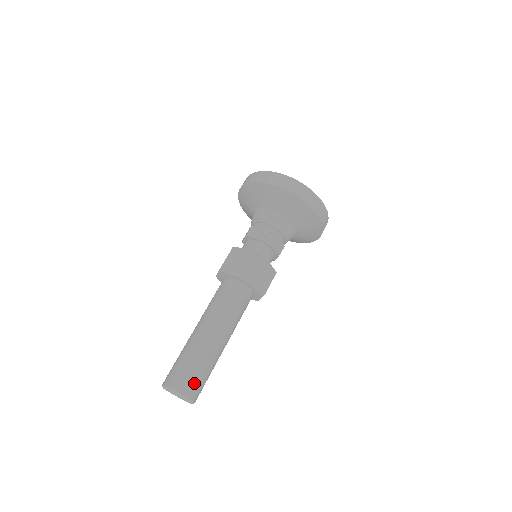
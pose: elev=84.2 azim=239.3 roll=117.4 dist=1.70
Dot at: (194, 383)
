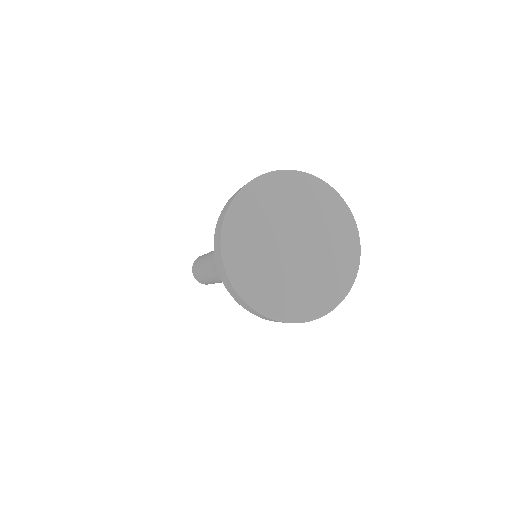
Dot at: occluded
